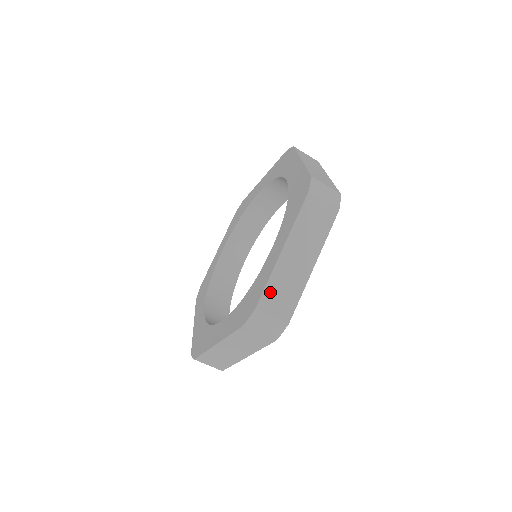
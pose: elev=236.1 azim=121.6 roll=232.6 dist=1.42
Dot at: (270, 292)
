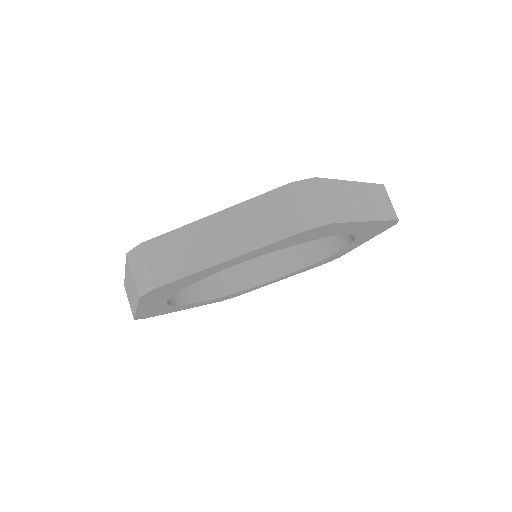
Dot at: (332, 186)
